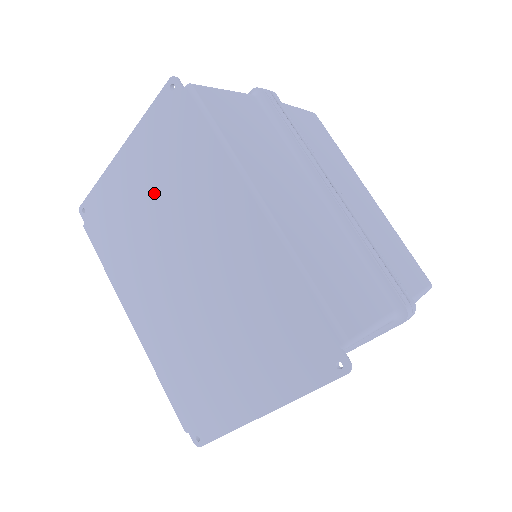
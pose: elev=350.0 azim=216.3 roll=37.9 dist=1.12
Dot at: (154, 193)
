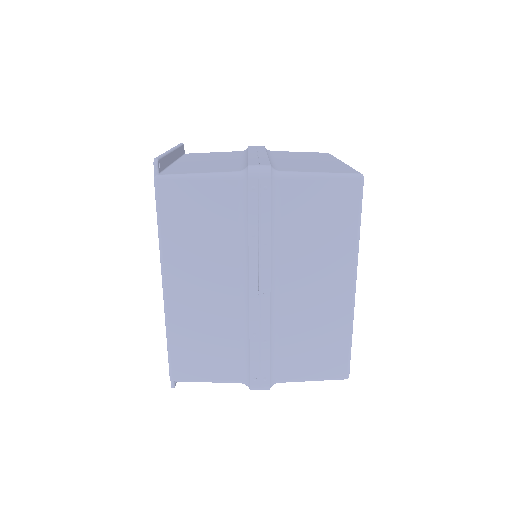
Dot at: occluded
